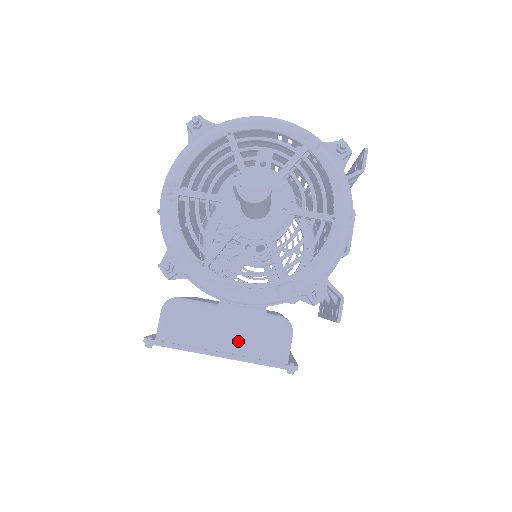
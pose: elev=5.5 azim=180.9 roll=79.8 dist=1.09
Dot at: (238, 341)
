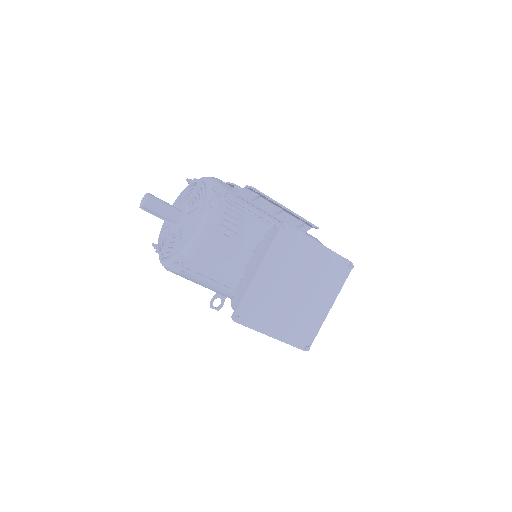
Dot at: occluded
